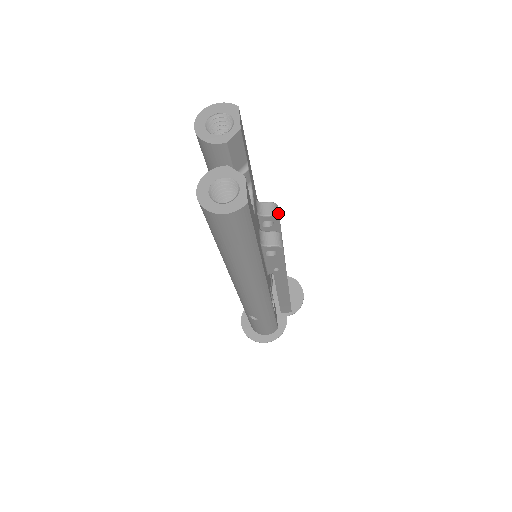
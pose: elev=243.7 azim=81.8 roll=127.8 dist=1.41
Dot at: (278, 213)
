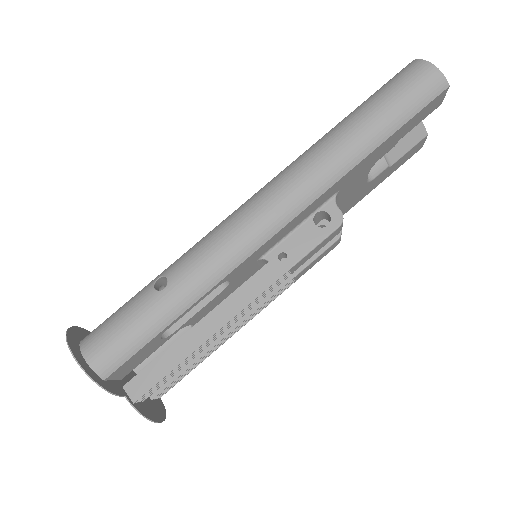
Dot at: (340, 239)
